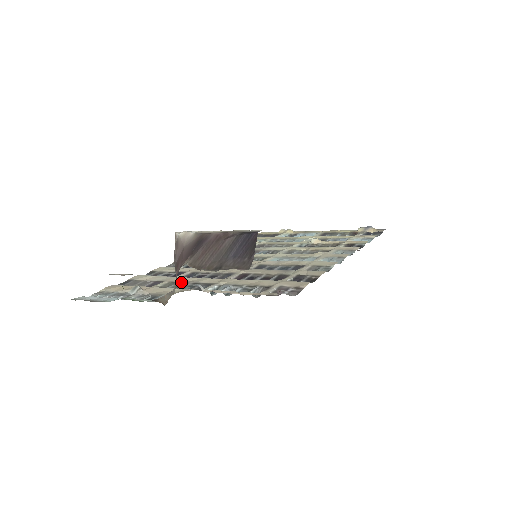
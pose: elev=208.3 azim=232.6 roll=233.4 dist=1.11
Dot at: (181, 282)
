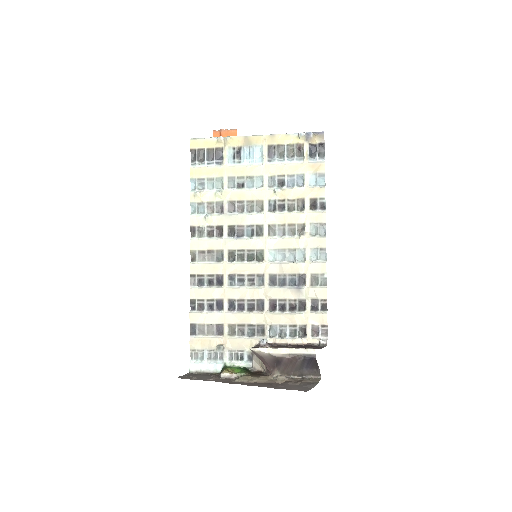
Dot at: (238, 325)
